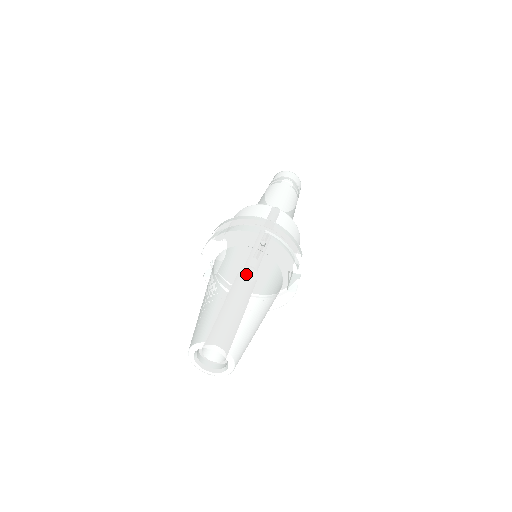
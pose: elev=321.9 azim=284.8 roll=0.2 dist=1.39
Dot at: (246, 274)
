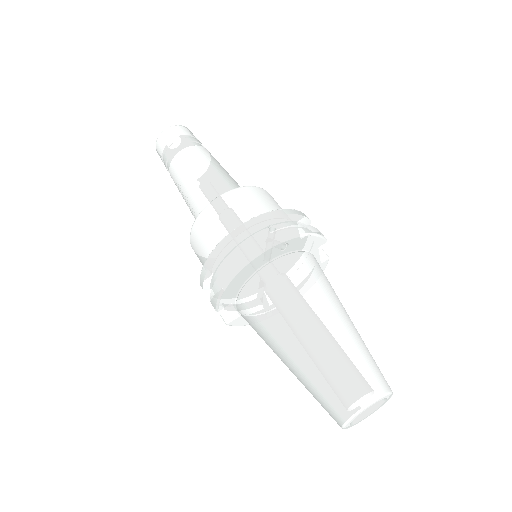
Dot at: (306, 296)
